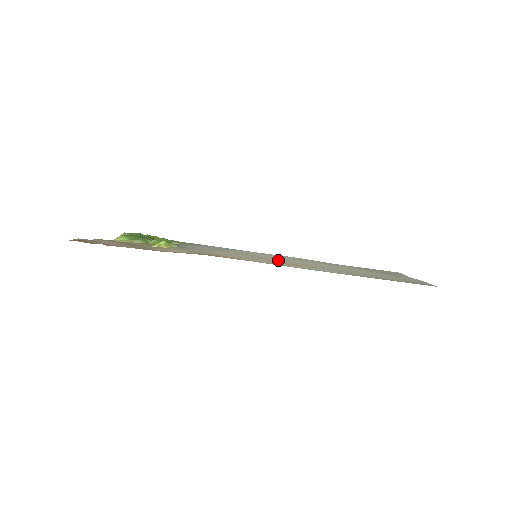
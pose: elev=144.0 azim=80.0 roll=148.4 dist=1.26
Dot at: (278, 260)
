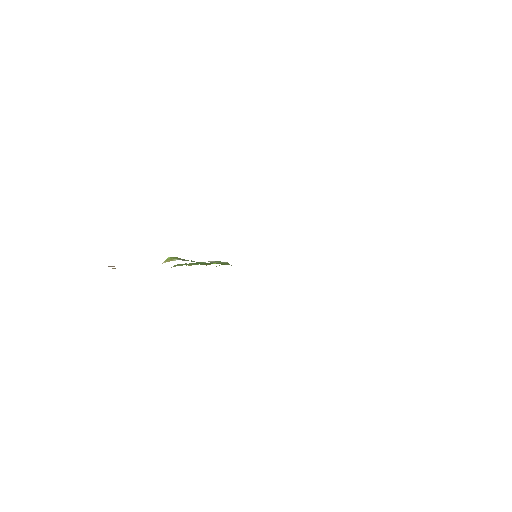
Dot at: occluded
